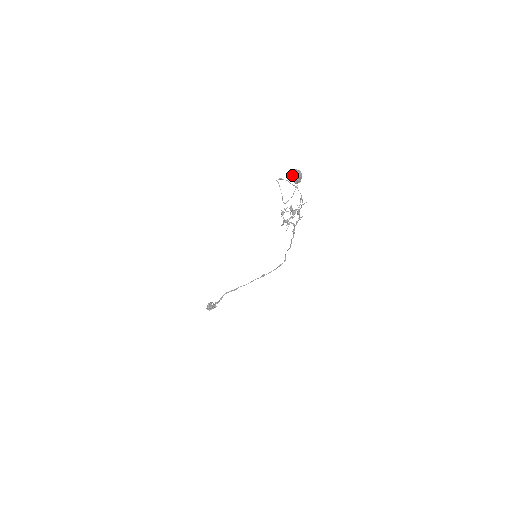
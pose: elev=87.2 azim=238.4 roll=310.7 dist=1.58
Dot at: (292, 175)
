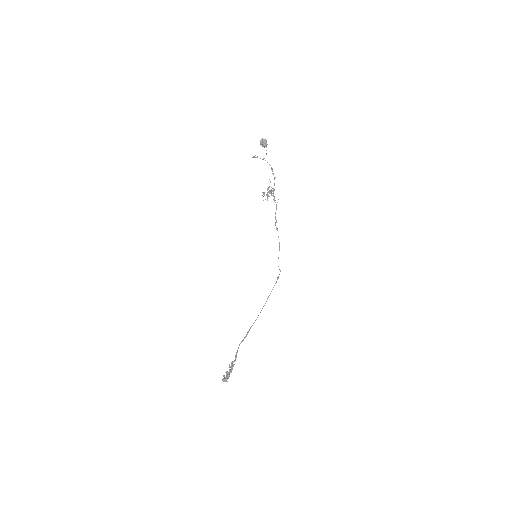
Dot at: (261, 140)
